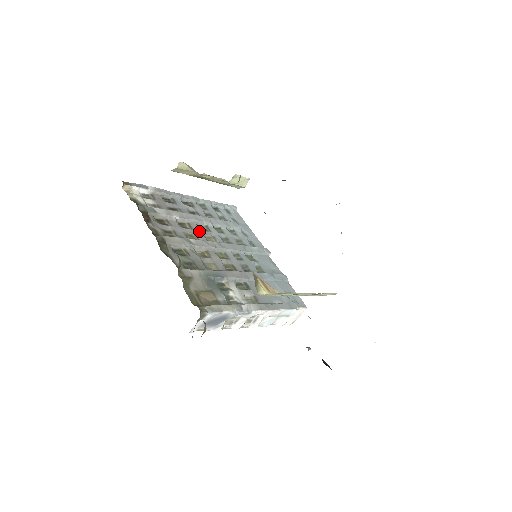
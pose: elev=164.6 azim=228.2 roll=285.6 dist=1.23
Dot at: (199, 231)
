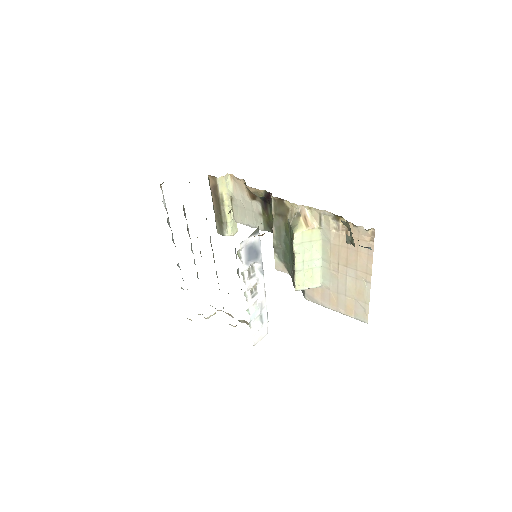
Dot at: occluded
